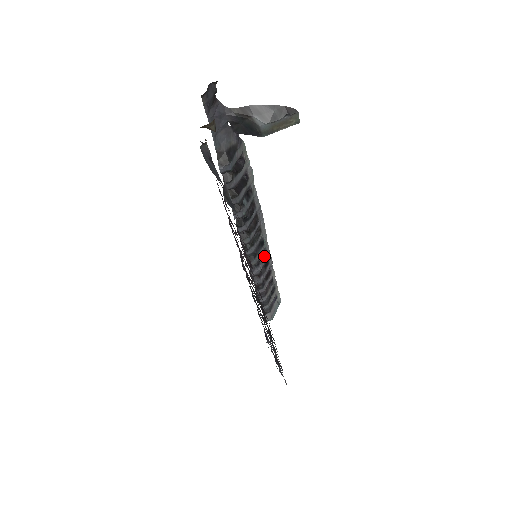
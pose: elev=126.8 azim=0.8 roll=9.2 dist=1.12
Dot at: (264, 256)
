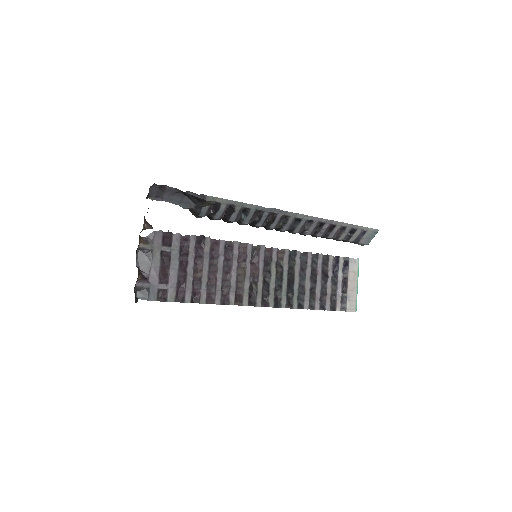
Dot at: (311, 223)
